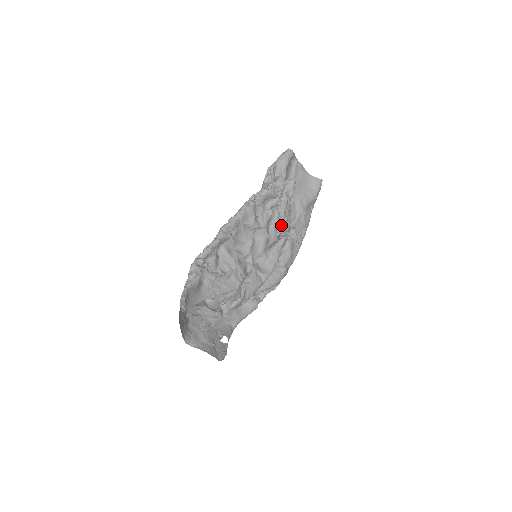
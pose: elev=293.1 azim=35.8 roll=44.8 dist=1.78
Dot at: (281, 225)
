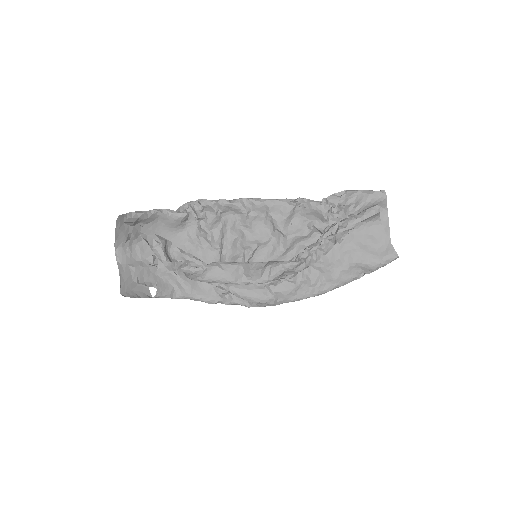
Dot at: (305, 251)
